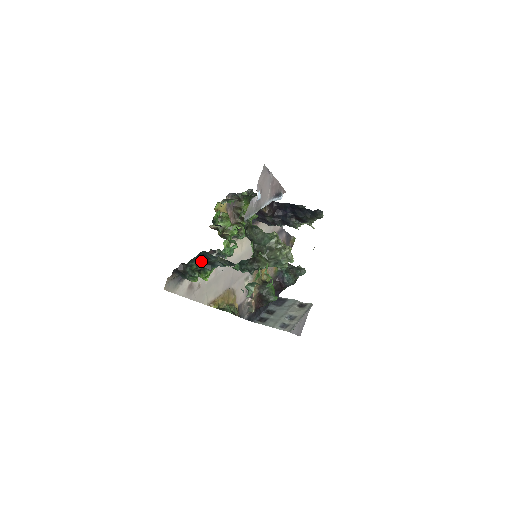
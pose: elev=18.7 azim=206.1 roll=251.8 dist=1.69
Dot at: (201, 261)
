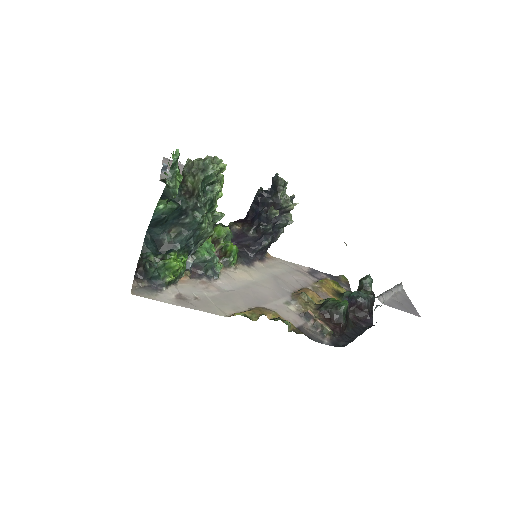
Dot at: (158, 251)
